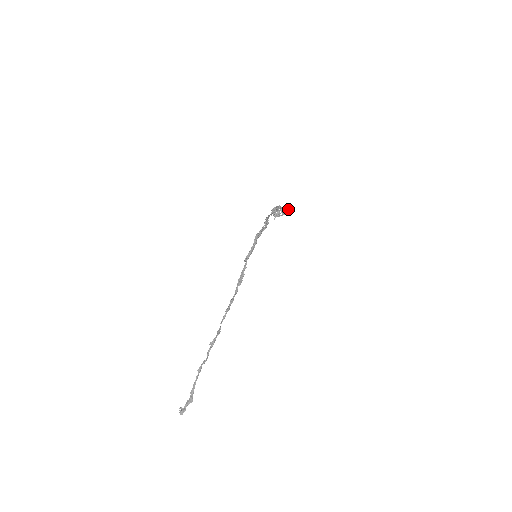
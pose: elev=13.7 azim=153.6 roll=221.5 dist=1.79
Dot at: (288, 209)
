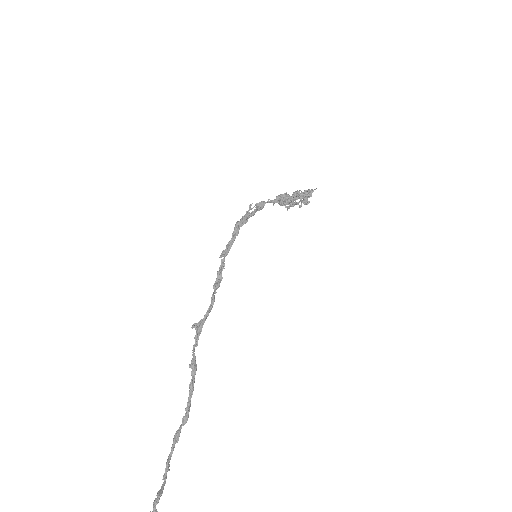
Dot at: (307, 193)
